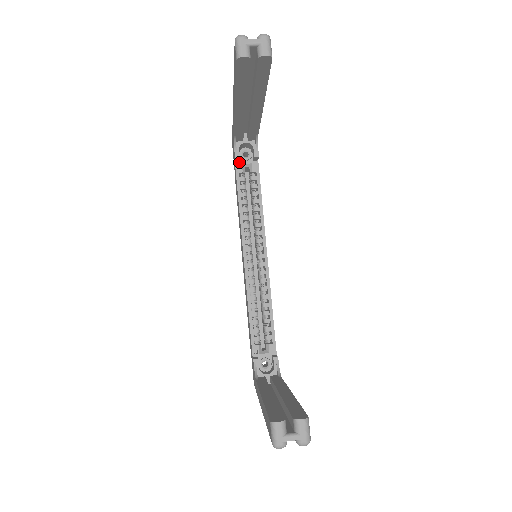
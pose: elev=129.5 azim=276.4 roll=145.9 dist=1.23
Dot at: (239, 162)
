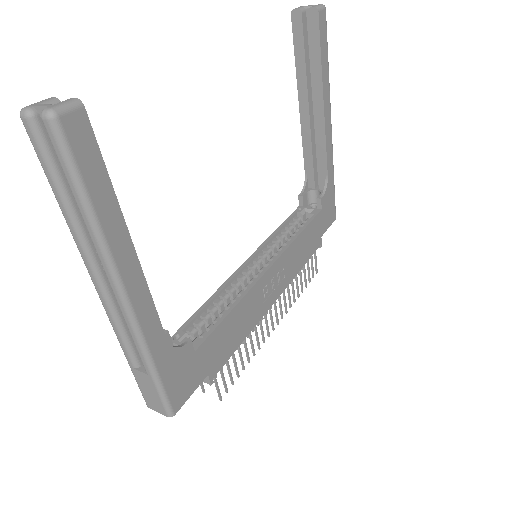
Dot at: (303, 207)
